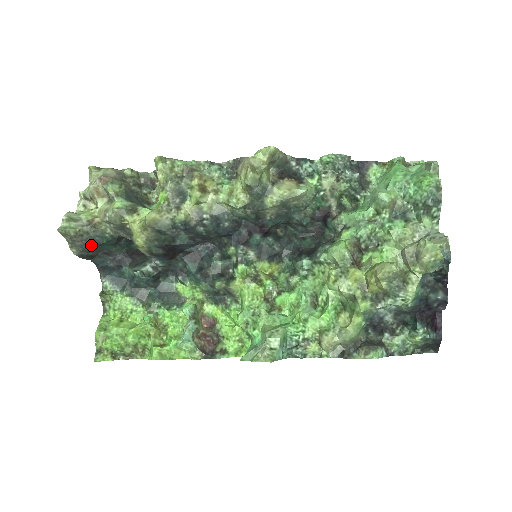
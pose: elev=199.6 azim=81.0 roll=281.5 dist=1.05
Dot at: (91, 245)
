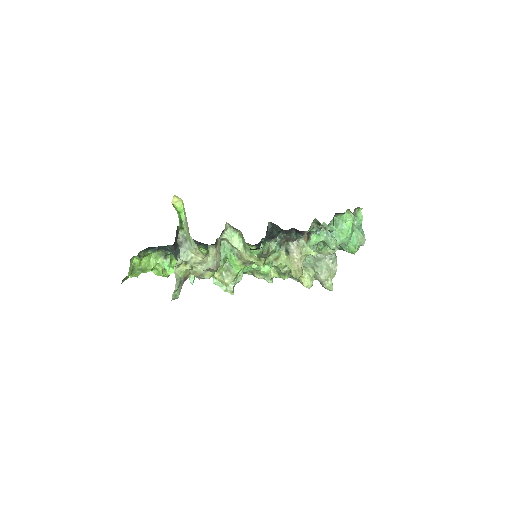
Dot at: occluded
